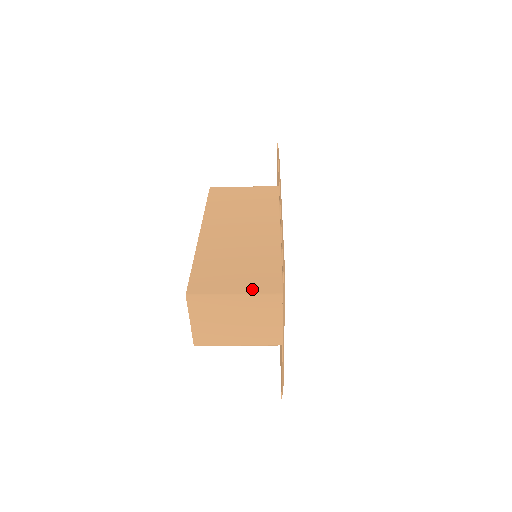
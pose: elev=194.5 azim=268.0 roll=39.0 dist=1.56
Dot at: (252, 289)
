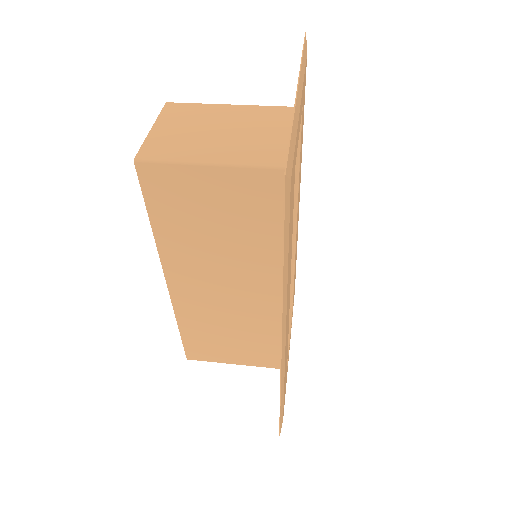
Dot at: (253, 363)
